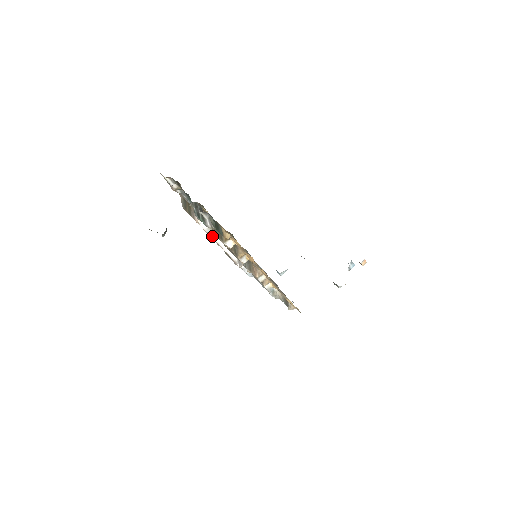
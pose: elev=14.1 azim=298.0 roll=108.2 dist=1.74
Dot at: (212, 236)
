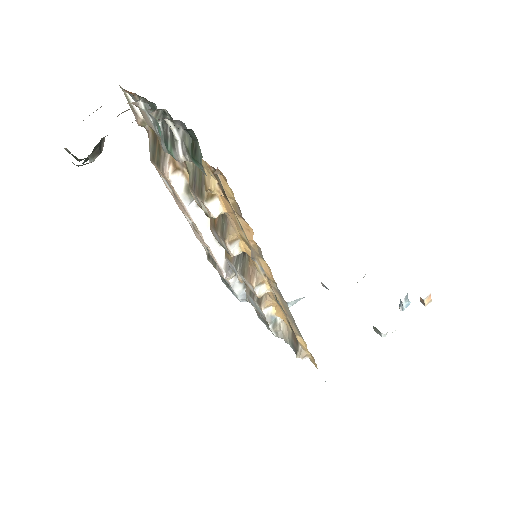
Dot at: (189, 210)
